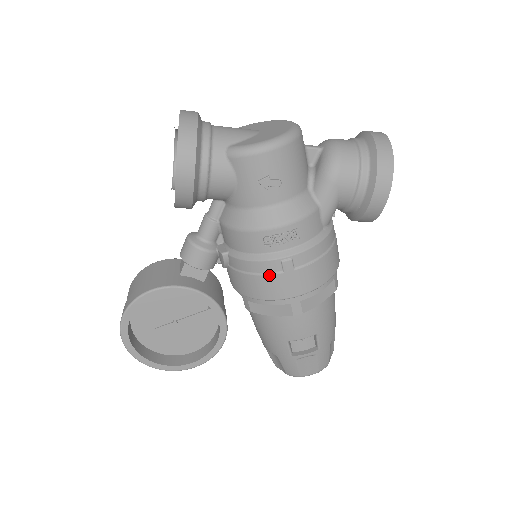
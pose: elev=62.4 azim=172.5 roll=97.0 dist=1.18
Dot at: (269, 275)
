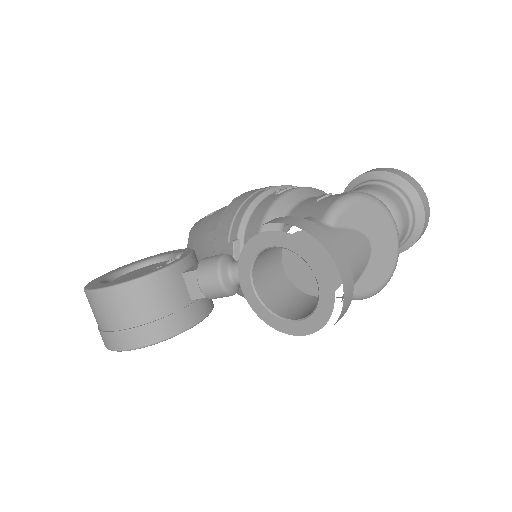
Dot at: occluded
